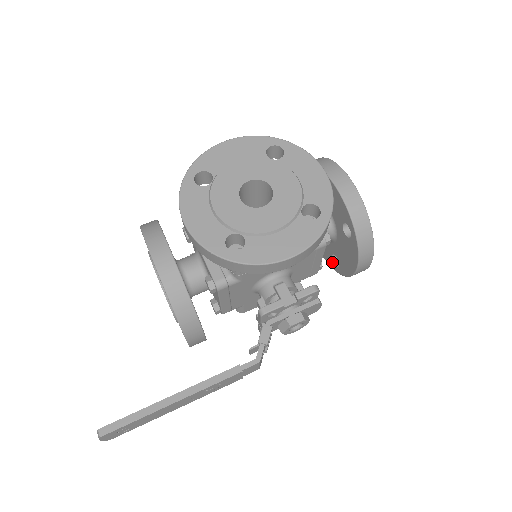
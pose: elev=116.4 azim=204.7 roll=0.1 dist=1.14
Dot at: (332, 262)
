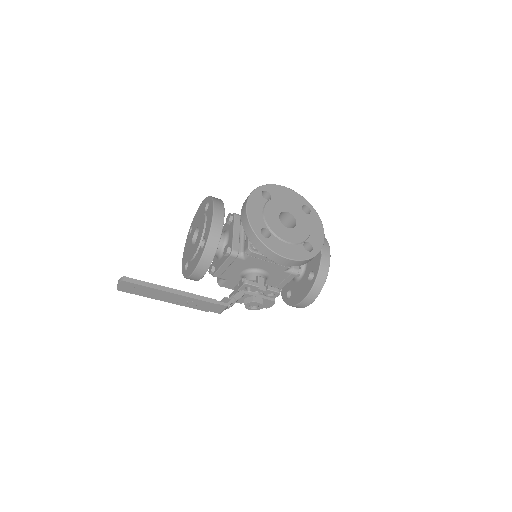
Dot at: (286, 295)
